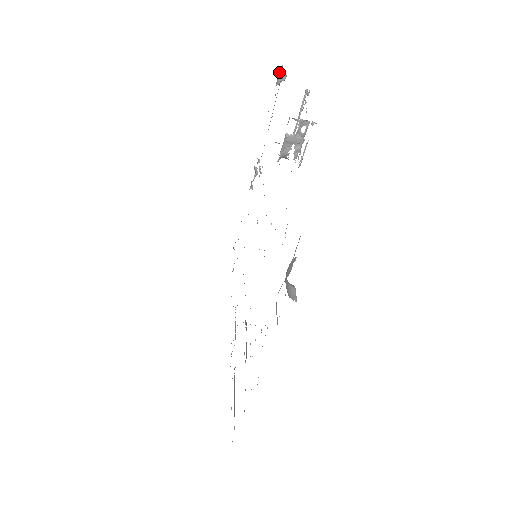
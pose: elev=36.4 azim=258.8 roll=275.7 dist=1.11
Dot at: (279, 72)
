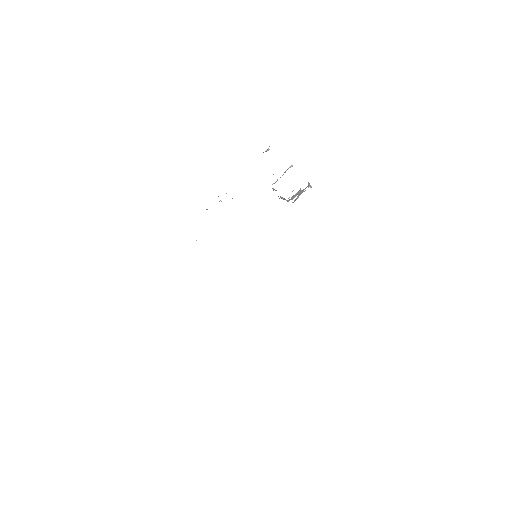
Dot at: (269, 146)
